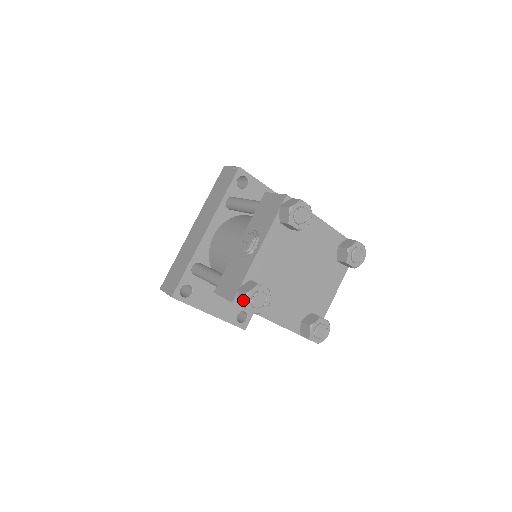
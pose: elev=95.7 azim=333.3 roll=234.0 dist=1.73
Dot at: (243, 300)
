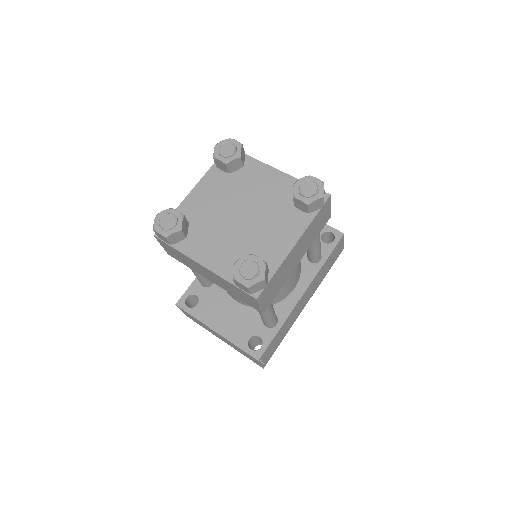
Dot at: occluded
